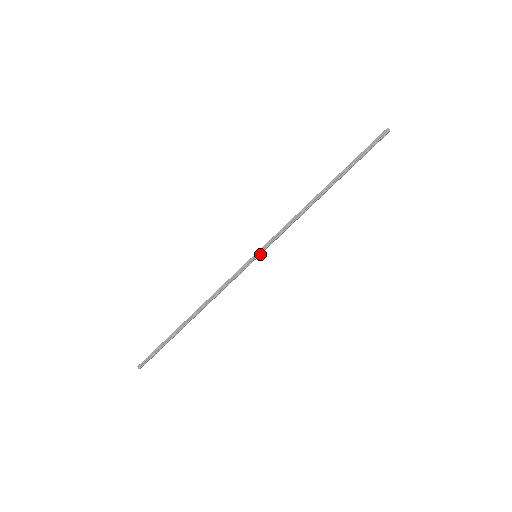
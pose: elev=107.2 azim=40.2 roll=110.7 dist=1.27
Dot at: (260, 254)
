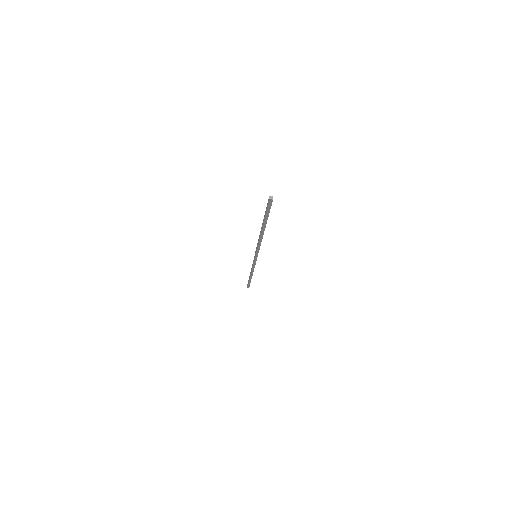
Dot at: occluded
